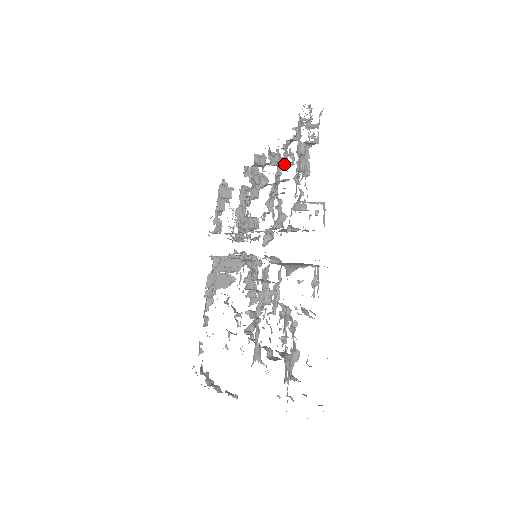
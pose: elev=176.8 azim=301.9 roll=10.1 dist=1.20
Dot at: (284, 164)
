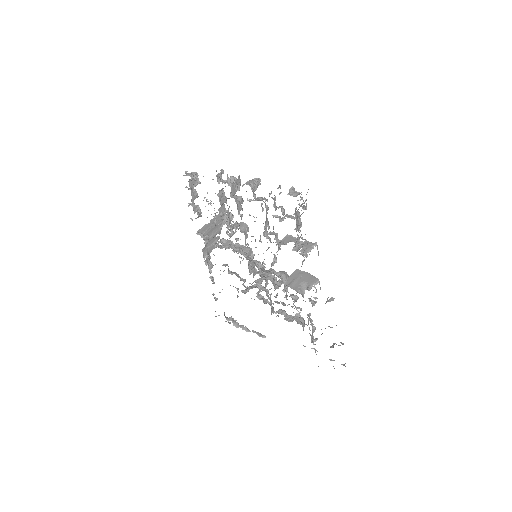
Dot at: occluded
